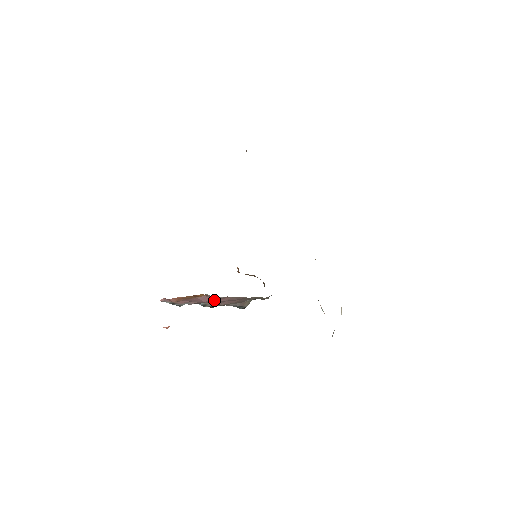
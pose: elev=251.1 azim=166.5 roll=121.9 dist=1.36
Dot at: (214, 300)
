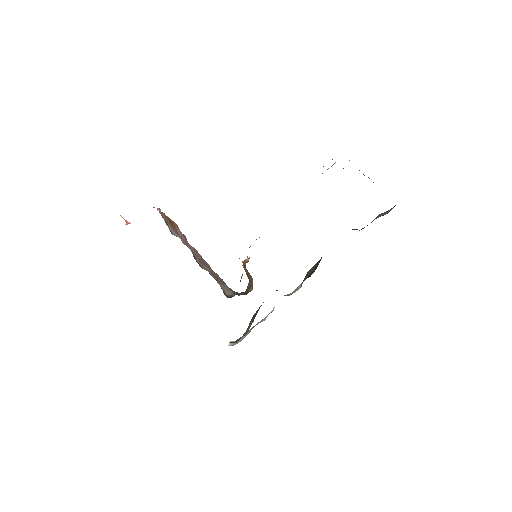
Dot at: (188, 245)
